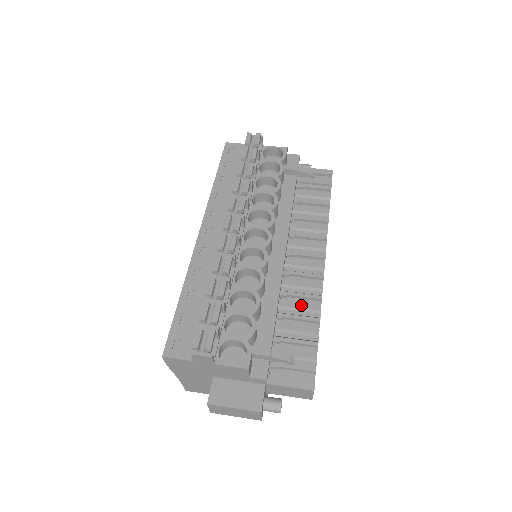
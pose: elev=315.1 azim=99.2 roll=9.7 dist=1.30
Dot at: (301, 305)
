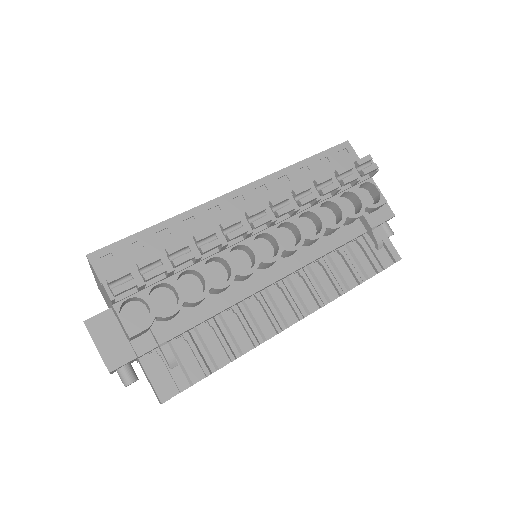
Dot at: (236, 333)
